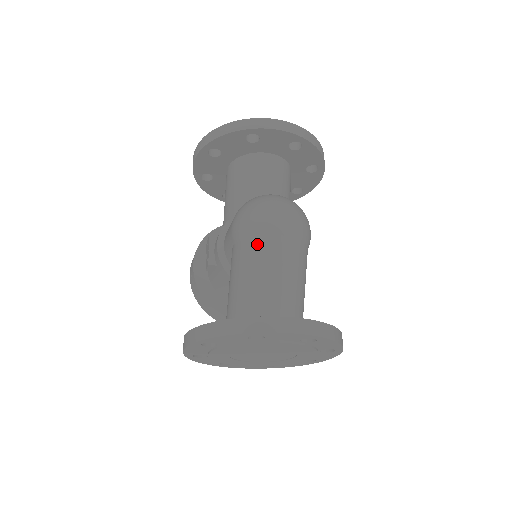
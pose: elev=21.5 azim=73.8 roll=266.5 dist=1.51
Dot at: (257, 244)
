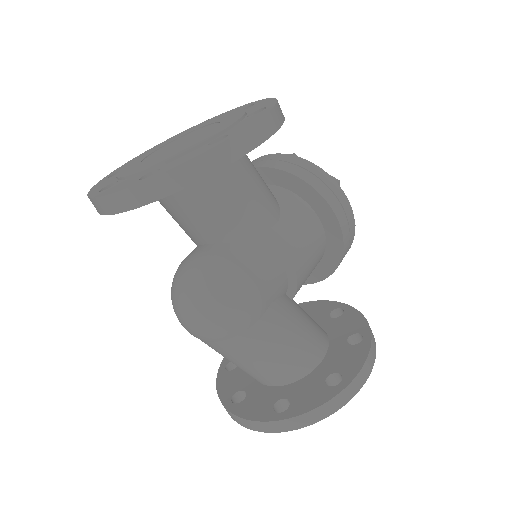
Dot at: occluded
